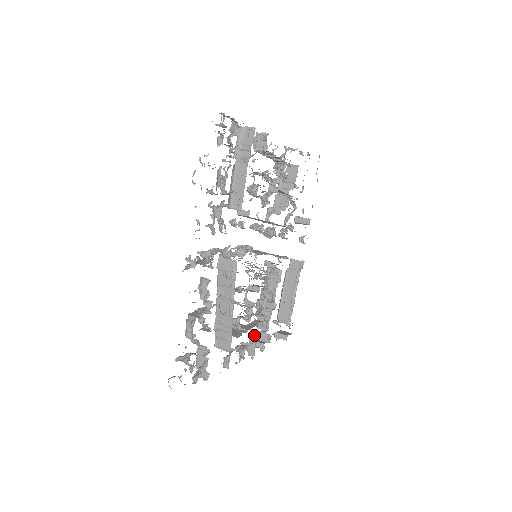
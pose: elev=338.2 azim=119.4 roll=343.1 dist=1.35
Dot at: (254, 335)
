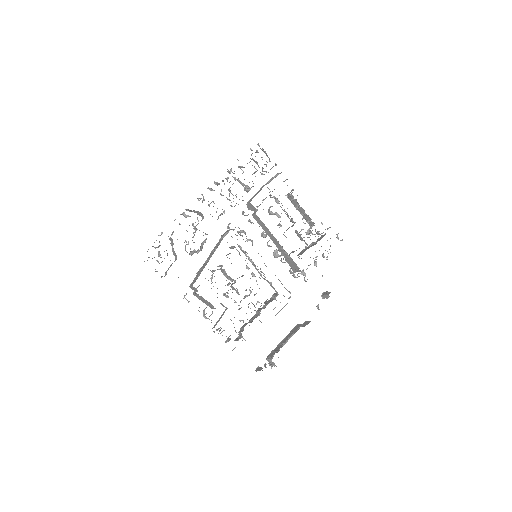
Dot at: occluded
